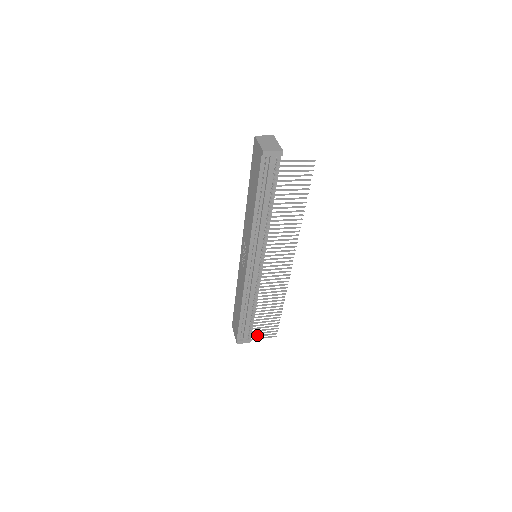
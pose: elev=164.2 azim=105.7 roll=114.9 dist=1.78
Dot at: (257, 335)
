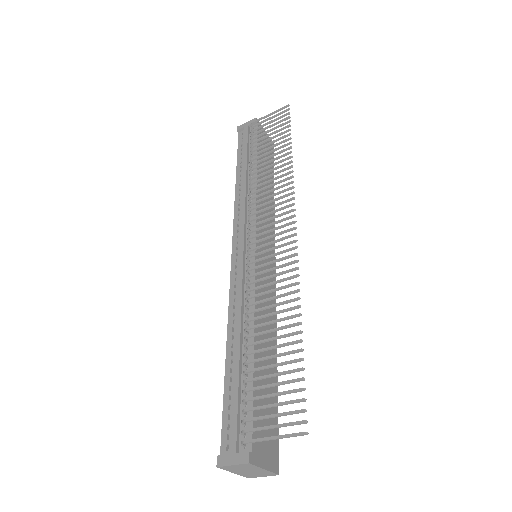
Dot at: (258, 428)
